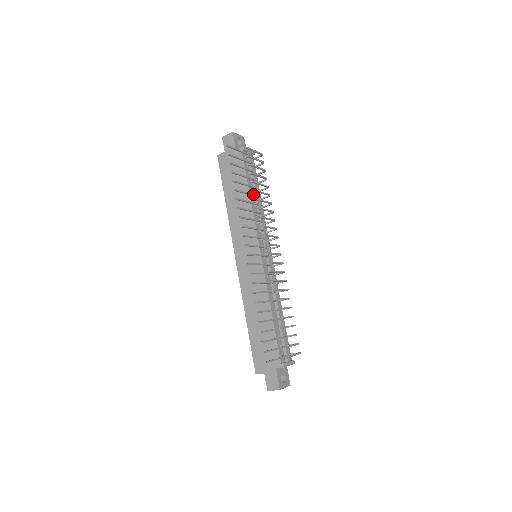
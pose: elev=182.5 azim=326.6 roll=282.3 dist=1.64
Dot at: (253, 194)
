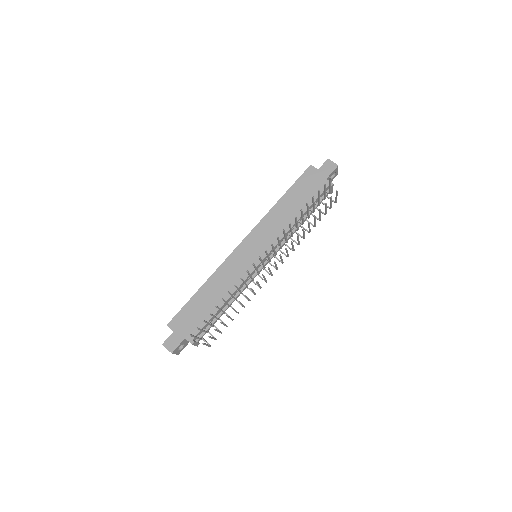
Dot at: occluded
